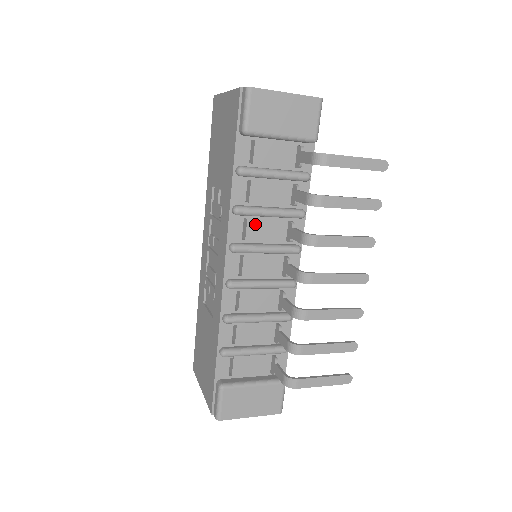
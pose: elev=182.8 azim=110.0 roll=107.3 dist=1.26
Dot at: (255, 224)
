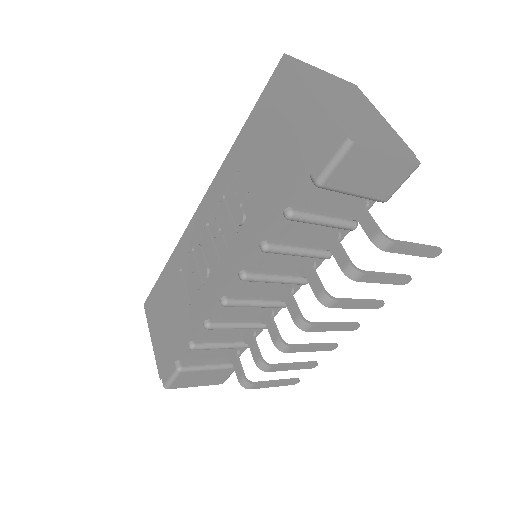
Dot at: (276, 257)
